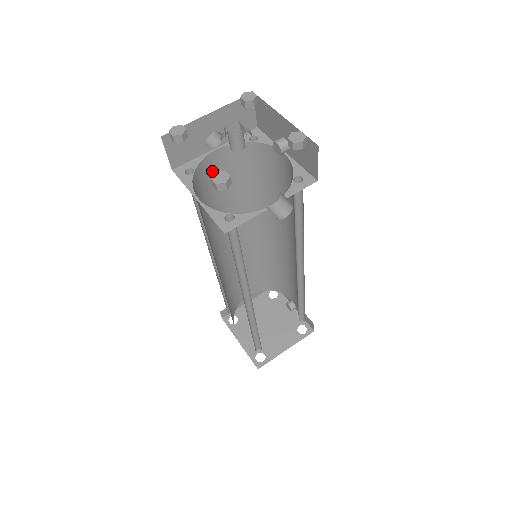
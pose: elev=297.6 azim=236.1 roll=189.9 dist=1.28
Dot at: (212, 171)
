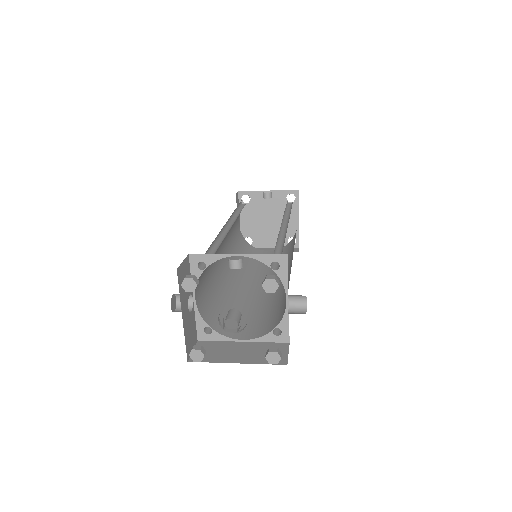
Dot at: (202, 299)
